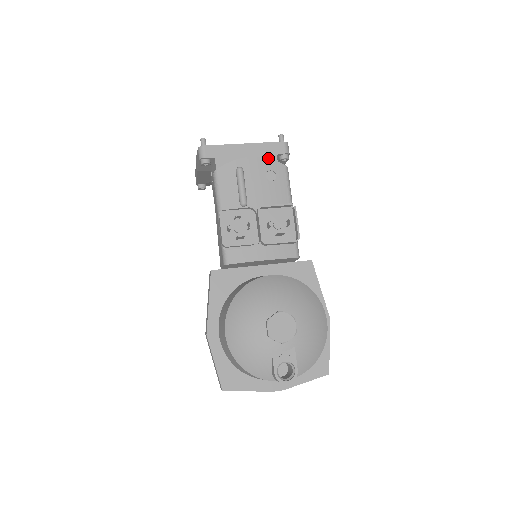
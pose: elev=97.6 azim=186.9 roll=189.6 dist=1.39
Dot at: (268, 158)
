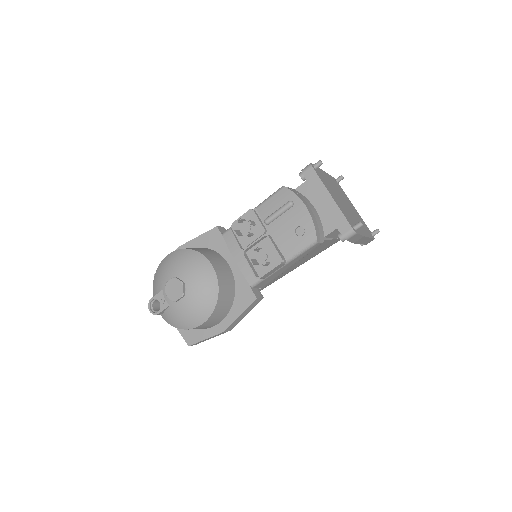
Dot at: (330, 223)
